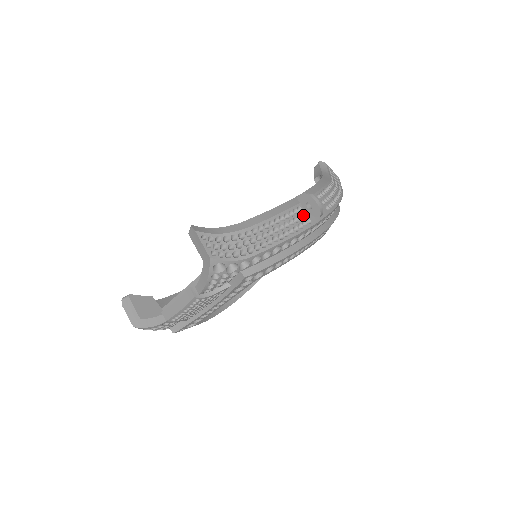
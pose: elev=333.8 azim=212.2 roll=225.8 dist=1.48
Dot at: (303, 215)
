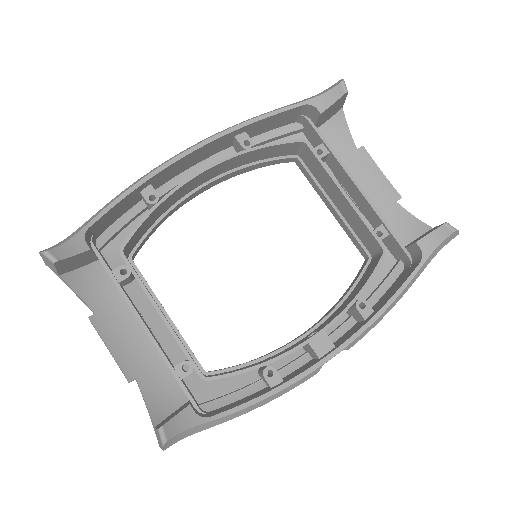
Dot at: occluded
